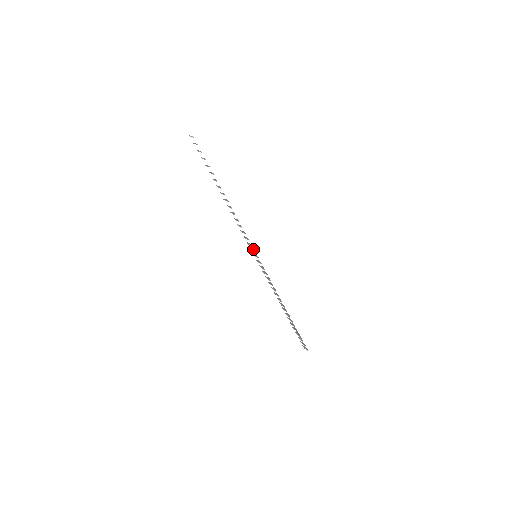
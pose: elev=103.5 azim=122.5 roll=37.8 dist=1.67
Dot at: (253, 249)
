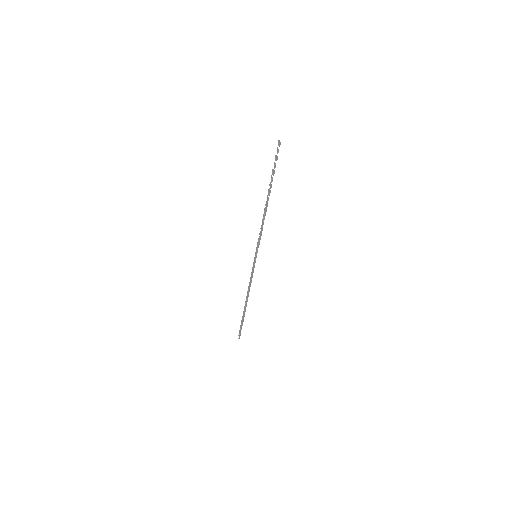
Dot at: occluded
